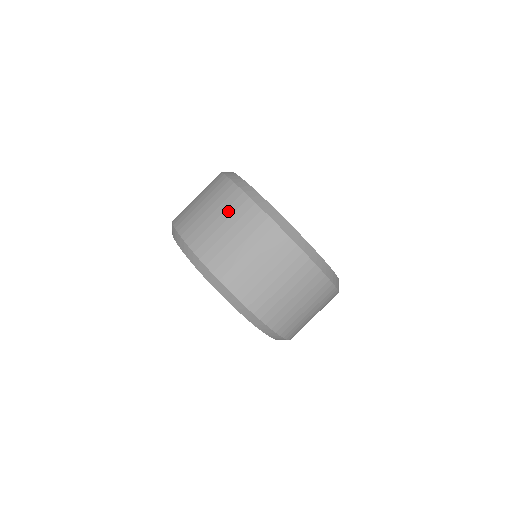
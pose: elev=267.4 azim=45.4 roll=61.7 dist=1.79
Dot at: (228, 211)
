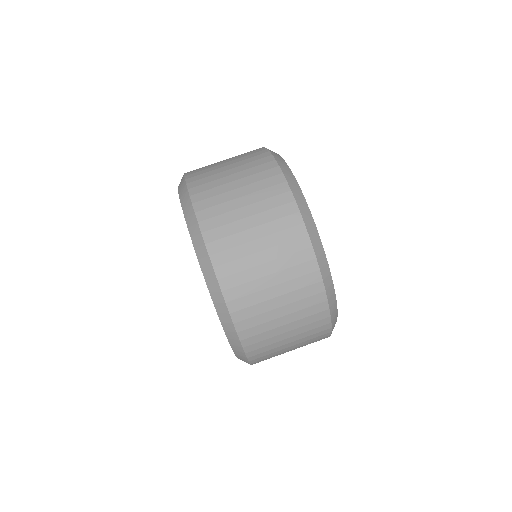
Dot at: occluded
